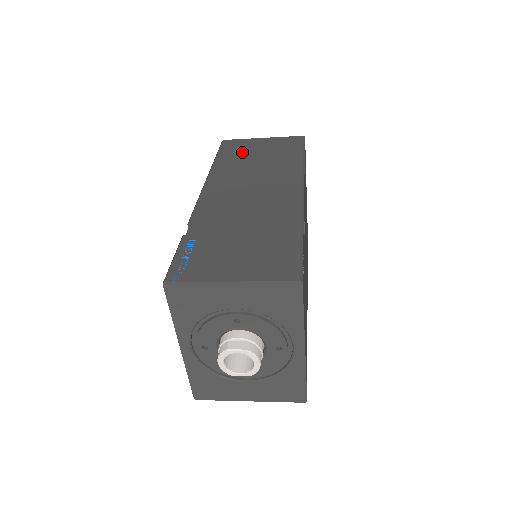
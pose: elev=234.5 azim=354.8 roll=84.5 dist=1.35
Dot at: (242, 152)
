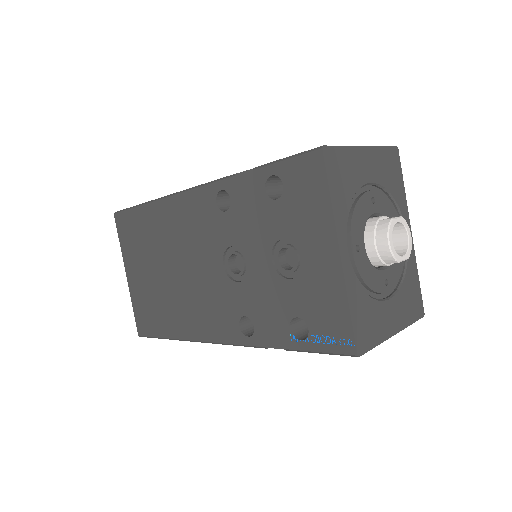
Dot at: occluded
